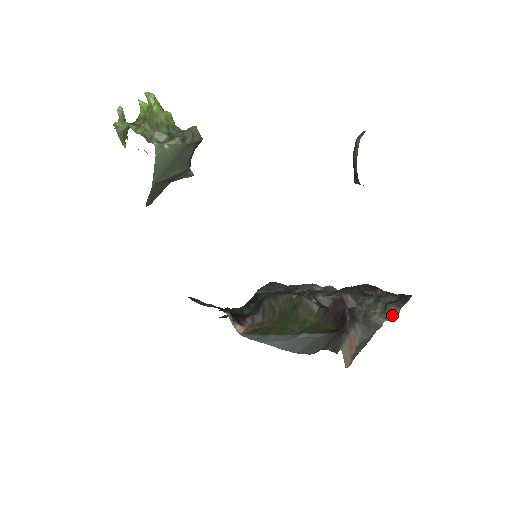
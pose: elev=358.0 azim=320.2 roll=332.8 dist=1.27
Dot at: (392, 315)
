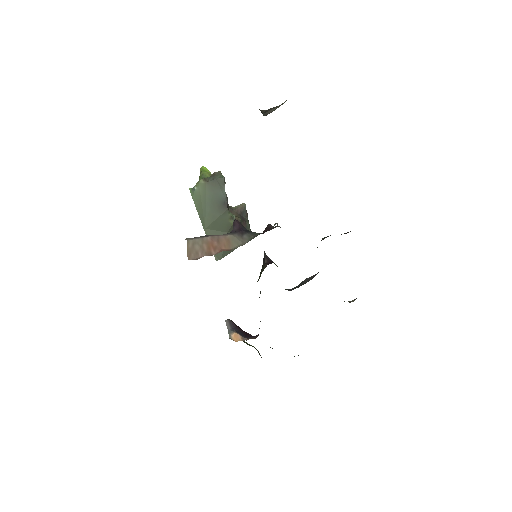
Dot at: occluded
